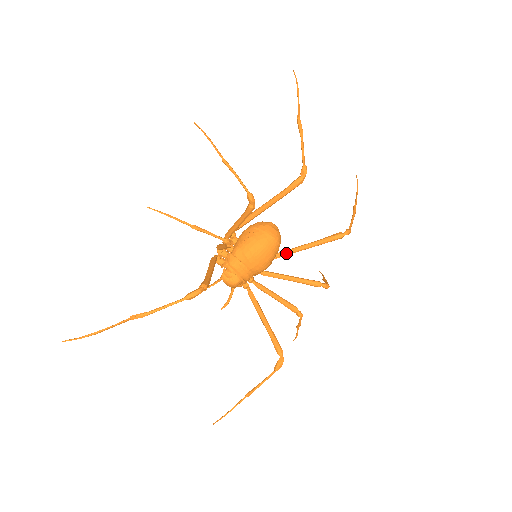
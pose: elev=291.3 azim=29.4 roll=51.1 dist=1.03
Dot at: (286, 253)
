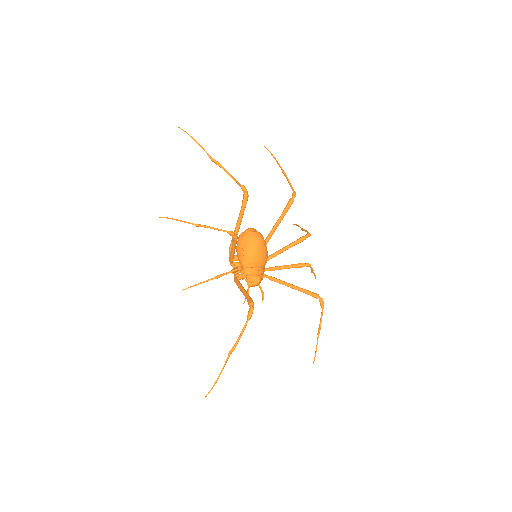
Dot at: (269, 237)
